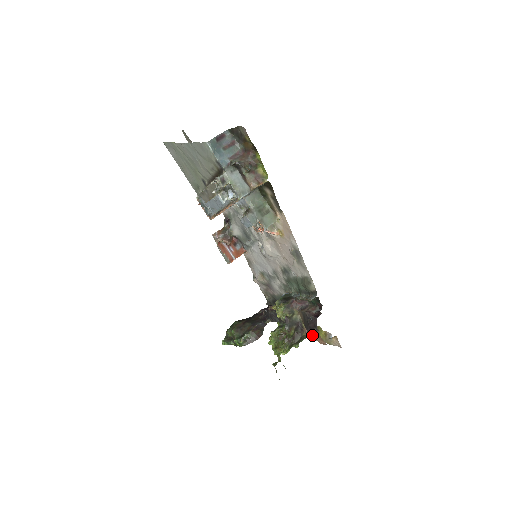
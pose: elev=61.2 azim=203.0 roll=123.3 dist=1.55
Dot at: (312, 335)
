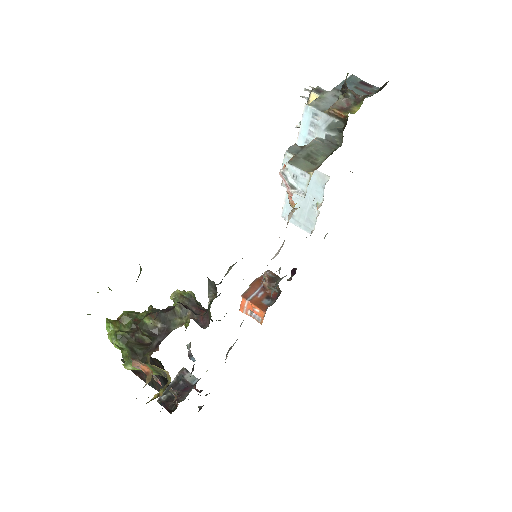
Dot at: occluded
